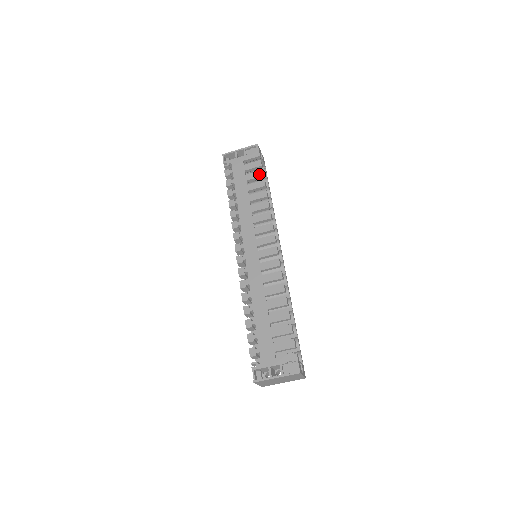
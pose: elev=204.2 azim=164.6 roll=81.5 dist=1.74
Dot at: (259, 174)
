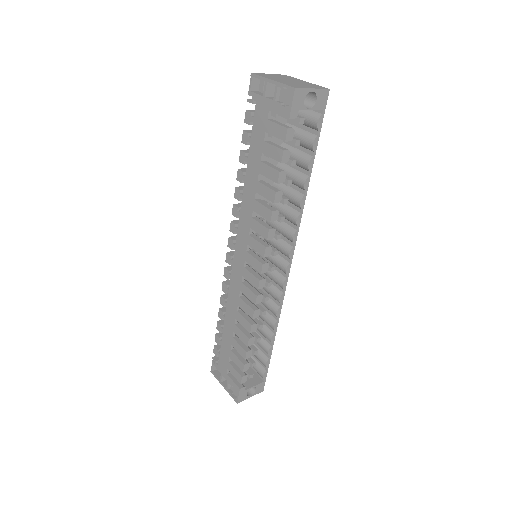
Dot at: (277, 155)
